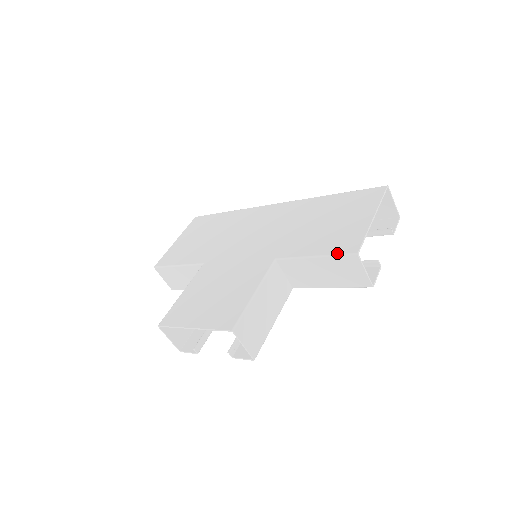
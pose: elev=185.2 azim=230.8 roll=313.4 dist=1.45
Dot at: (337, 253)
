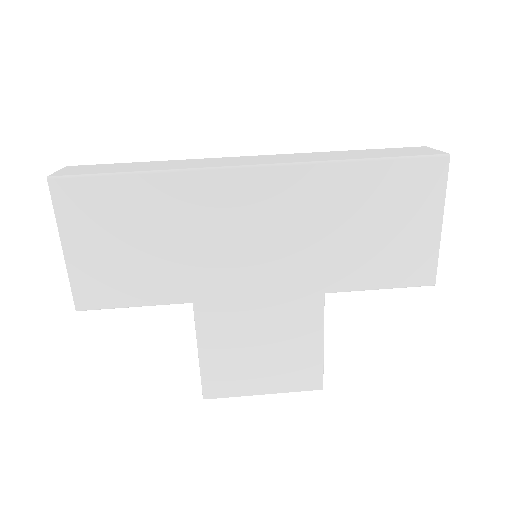
Dot at: (411, 286)
